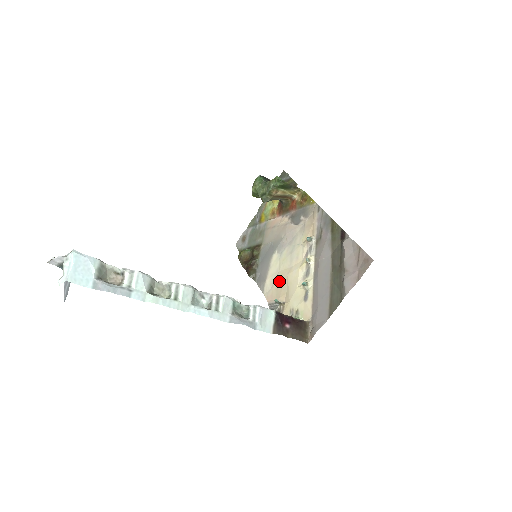
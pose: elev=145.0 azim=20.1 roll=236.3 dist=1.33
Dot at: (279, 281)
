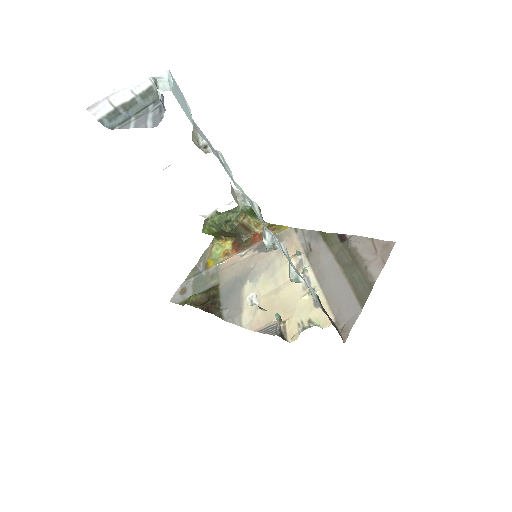
Dot at: (265, 305)
